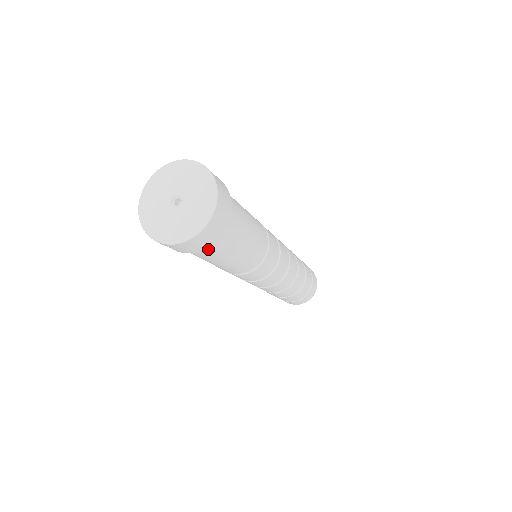
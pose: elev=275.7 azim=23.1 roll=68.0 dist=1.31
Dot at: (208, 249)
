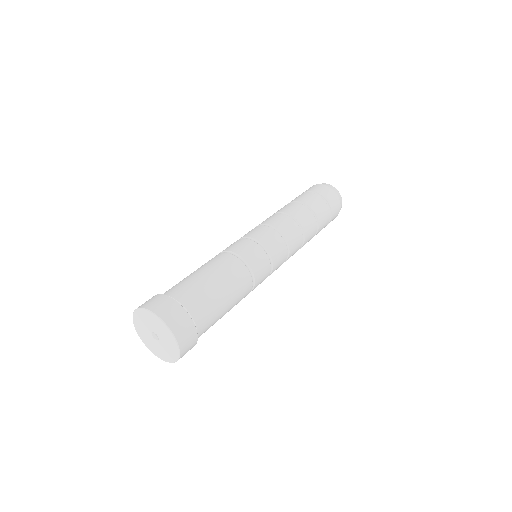
Dot at: occluded
